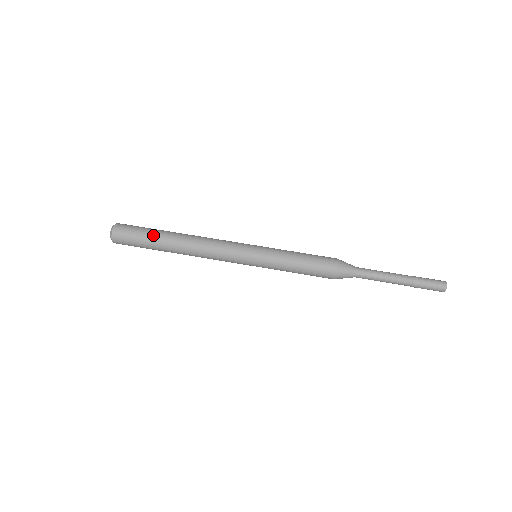
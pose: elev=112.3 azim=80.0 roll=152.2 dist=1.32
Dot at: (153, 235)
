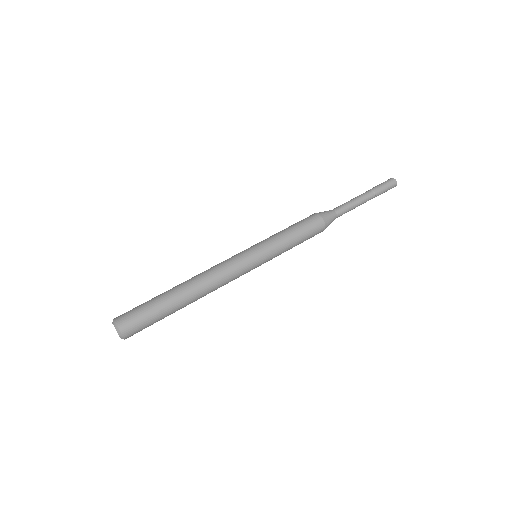
Dot at: (157, 297)
